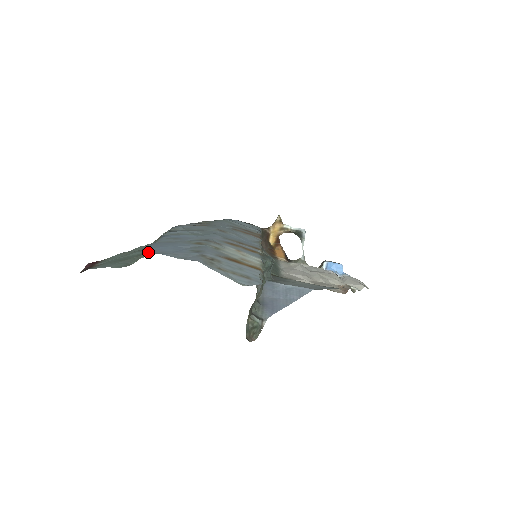
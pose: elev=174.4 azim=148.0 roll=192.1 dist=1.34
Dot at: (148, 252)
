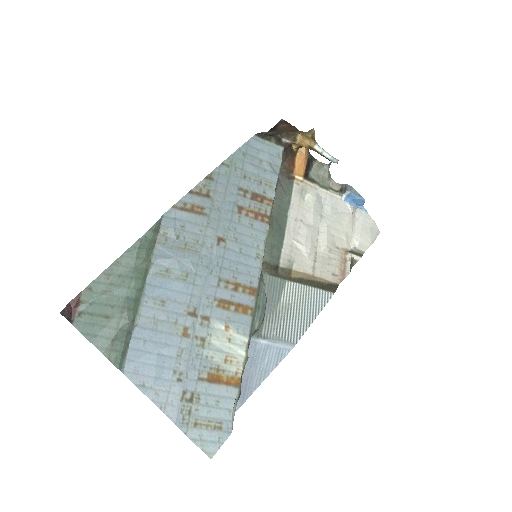
Dot at: (130, 380)
